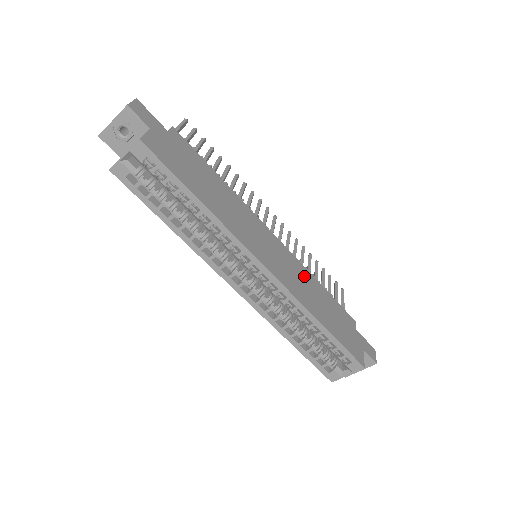
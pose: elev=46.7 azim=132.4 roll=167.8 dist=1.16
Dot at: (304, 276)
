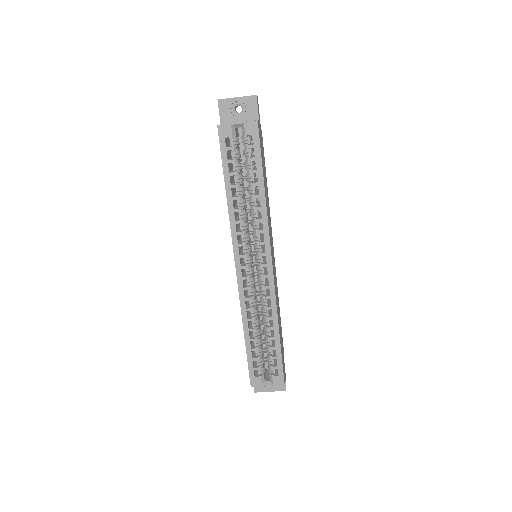
Dot at: (277, 292)
